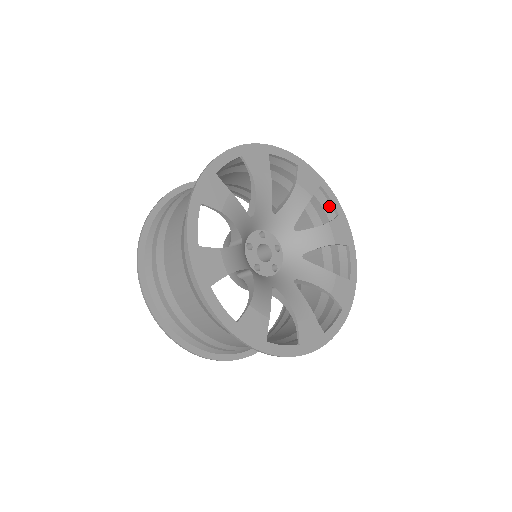
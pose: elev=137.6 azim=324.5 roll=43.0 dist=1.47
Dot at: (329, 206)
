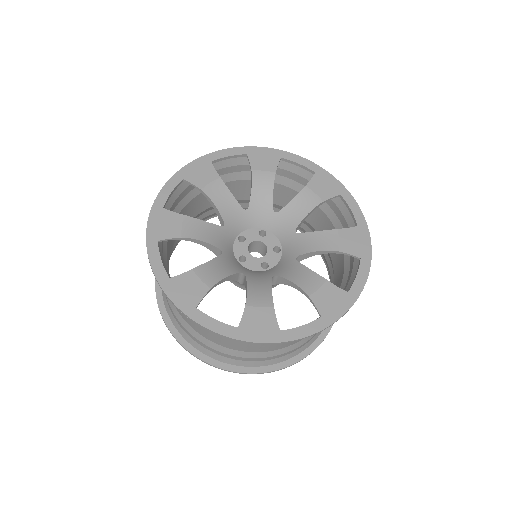
Dot at: (351, 218)
